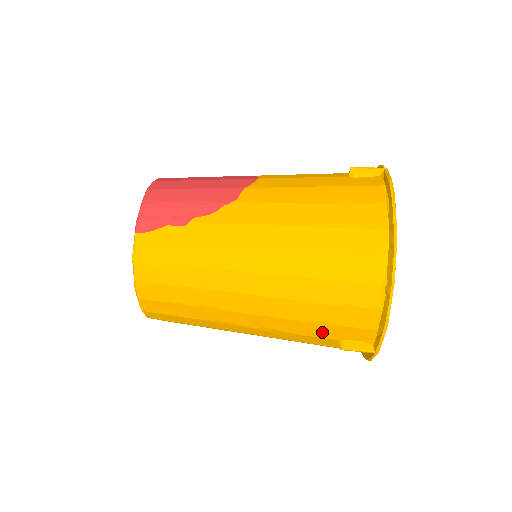
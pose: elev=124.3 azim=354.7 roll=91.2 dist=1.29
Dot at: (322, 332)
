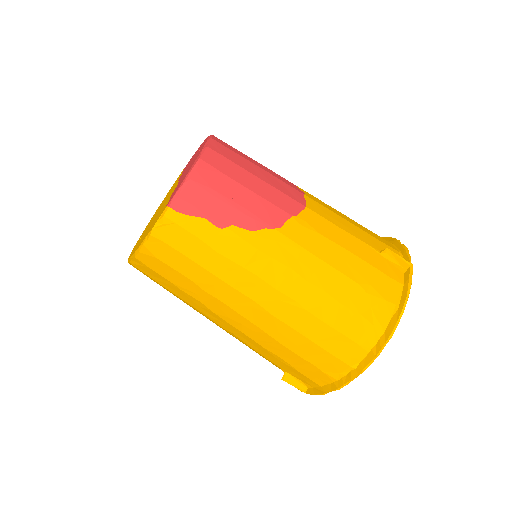
Dot at: (277, 362)
